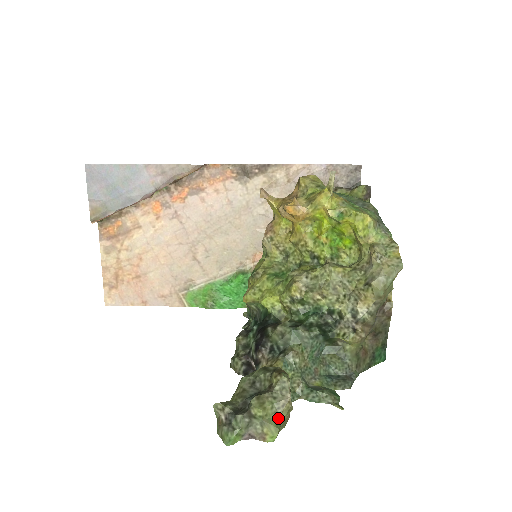
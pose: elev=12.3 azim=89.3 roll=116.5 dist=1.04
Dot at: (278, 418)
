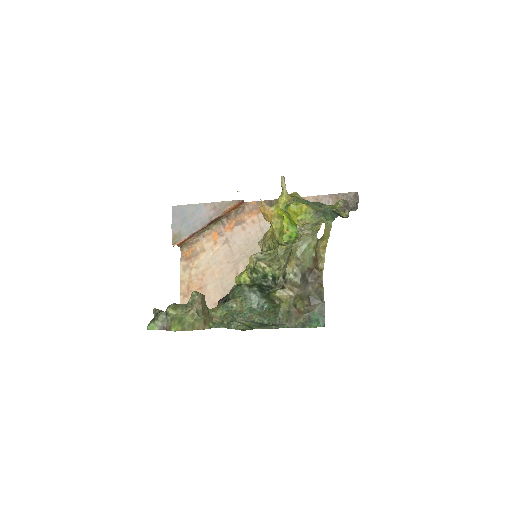
Dot at: (183, 318)
